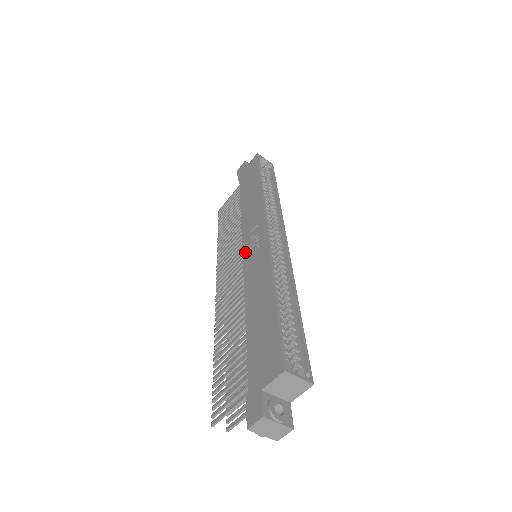
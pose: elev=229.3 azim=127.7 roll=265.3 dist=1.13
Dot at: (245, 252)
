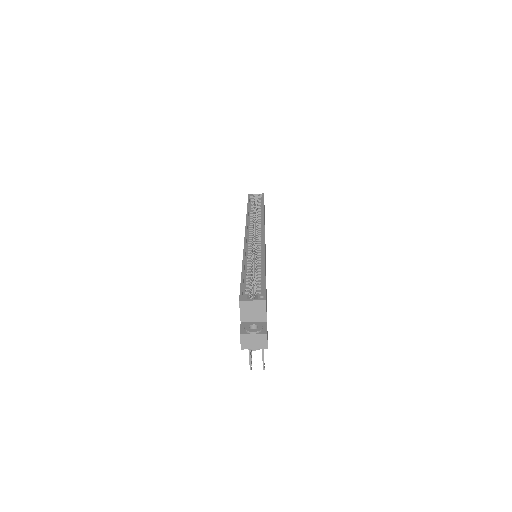
Dot at: occluded
